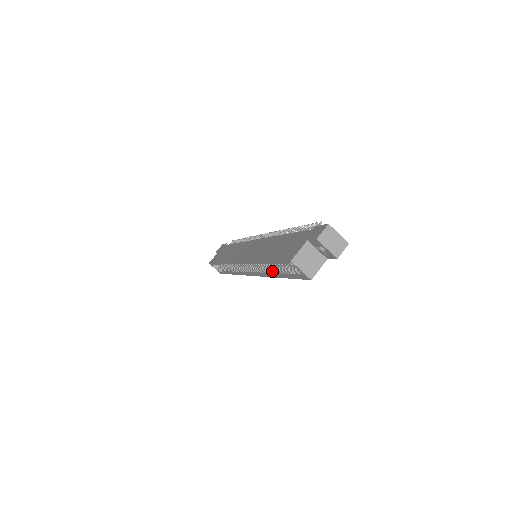
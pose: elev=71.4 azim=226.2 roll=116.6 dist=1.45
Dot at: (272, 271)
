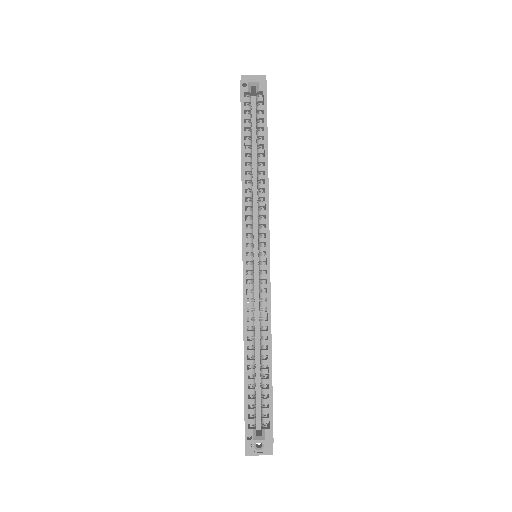
Dot at: (261, 171)
